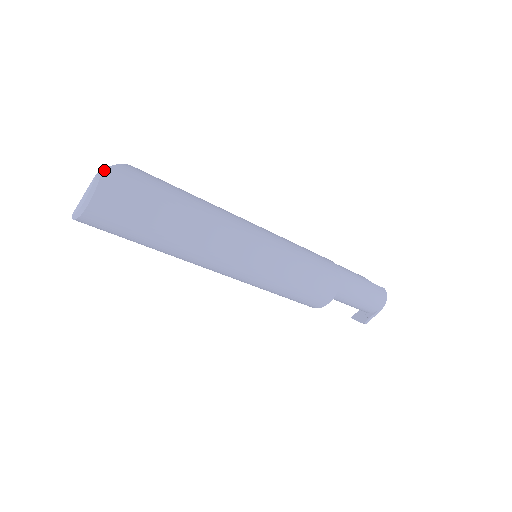
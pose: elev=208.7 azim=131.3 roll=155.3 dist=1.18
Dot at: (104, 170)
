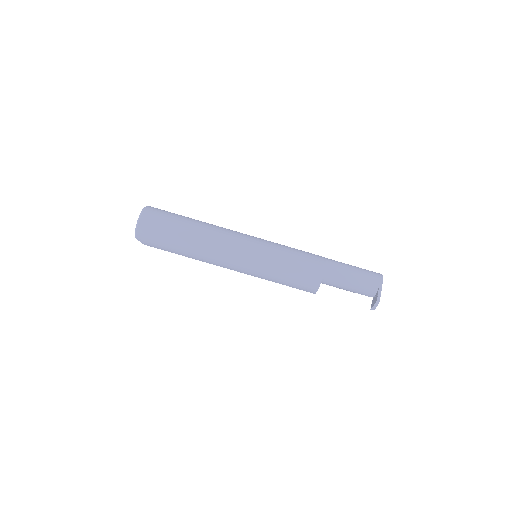
Dot at: (148, 206)
